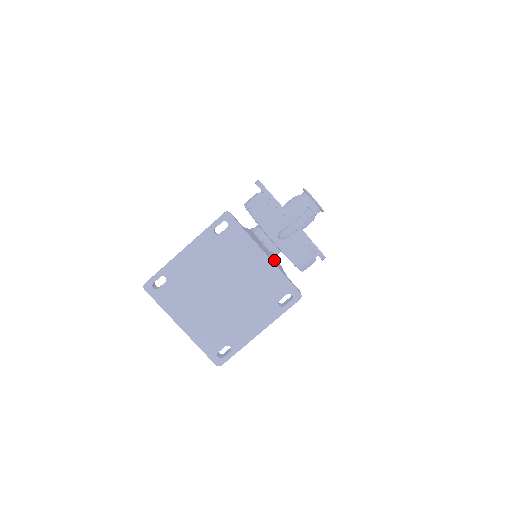
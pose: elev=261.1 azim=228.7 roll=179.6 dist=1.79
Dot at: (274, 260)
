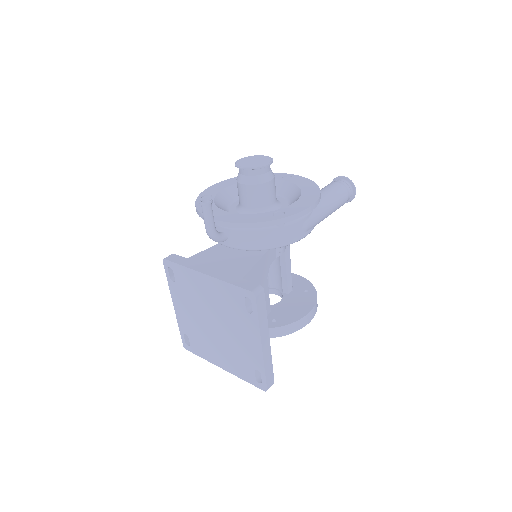
Dot at: (236, 264)
